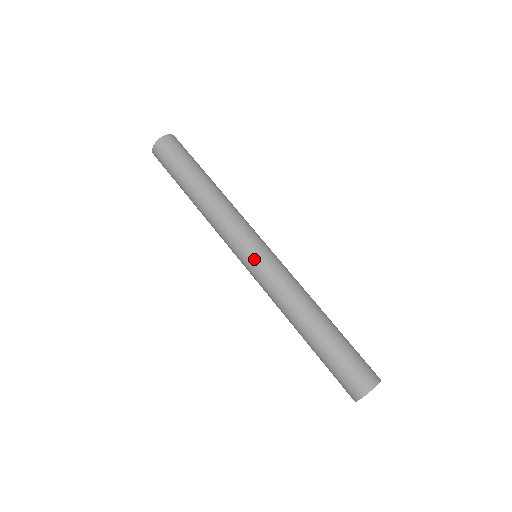
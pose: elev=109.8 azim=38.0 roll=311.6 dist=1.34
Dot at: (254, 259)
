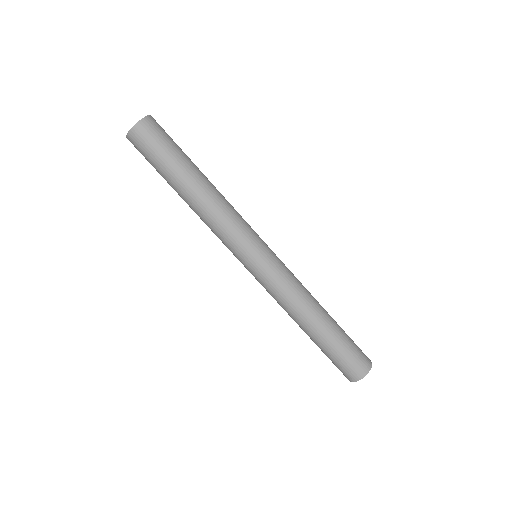
Dot at: (259, 264)
